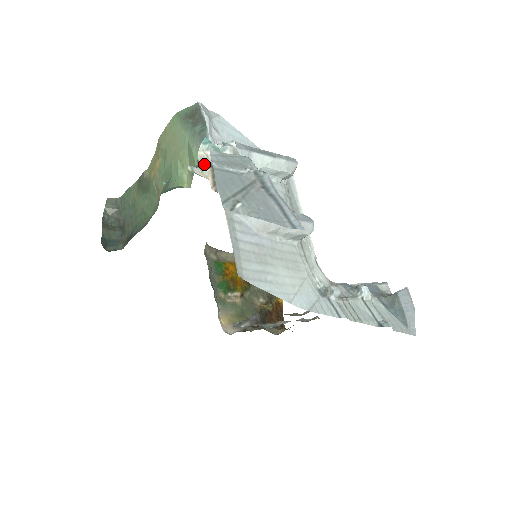
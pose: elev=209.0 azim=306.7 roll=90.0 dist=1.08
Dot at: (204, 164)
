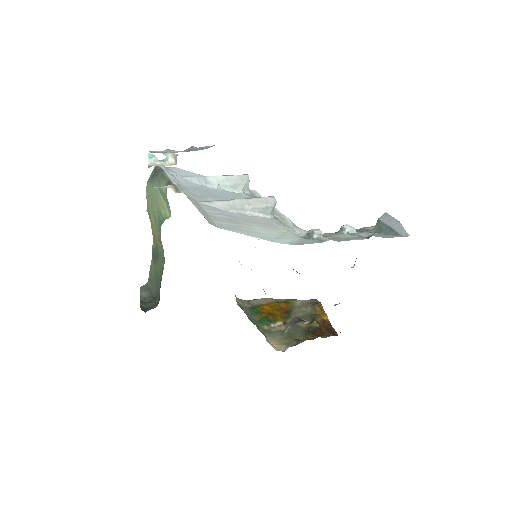
Dot at: (167, 185)
